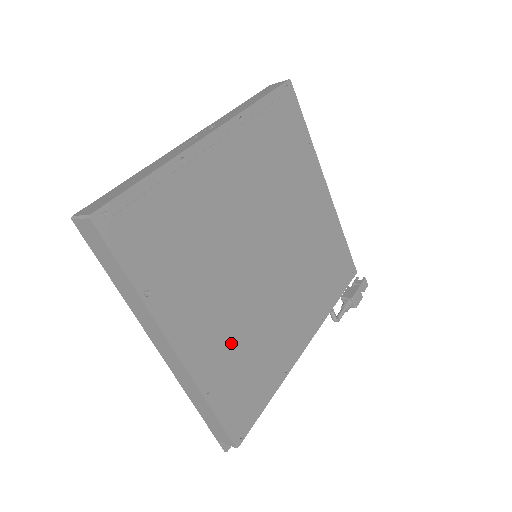
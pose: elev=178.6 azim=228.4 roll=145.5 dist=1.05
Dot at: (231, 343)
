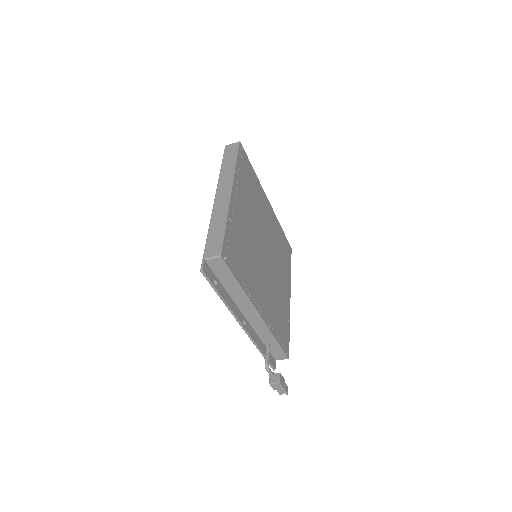
Dot at: (243, 234)
